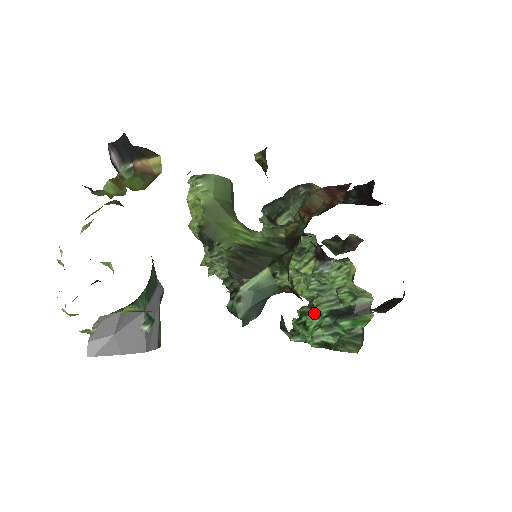
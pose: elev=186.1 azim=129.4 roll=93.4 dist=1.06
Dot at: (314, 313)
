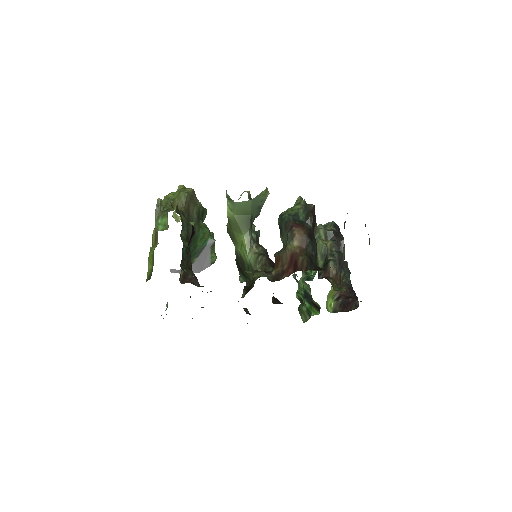
Dot at: (306, 279)
